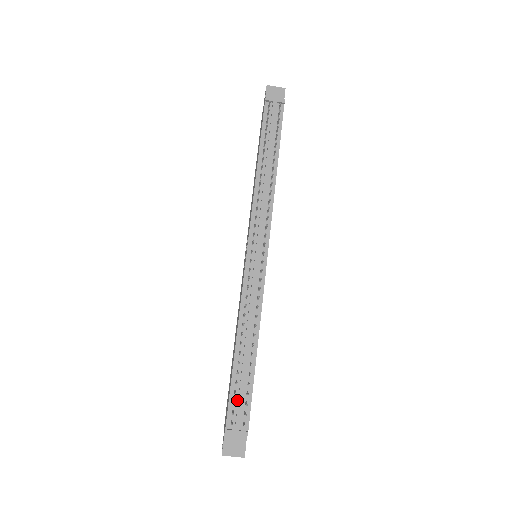
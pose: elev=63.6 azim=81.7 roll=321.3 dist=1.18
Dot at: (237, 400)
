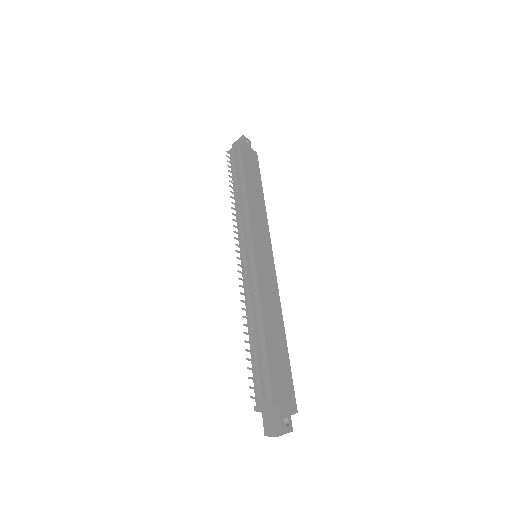
Dot at: (259, 376)
